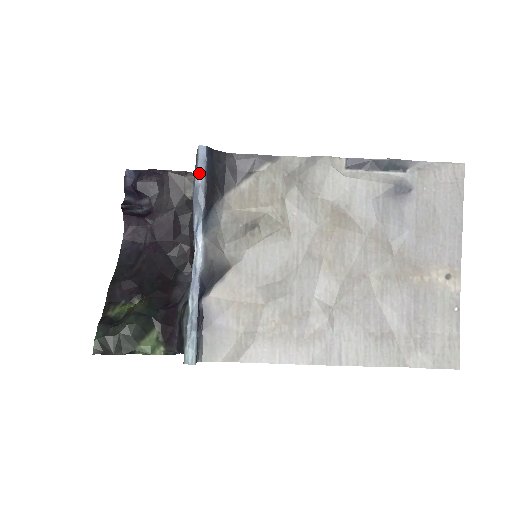
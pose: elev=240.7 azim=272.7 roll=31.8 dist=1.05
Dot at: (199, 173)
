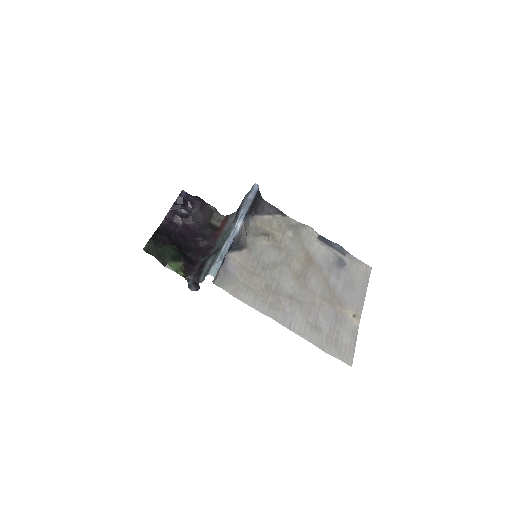
Dot at: (252, 194)
